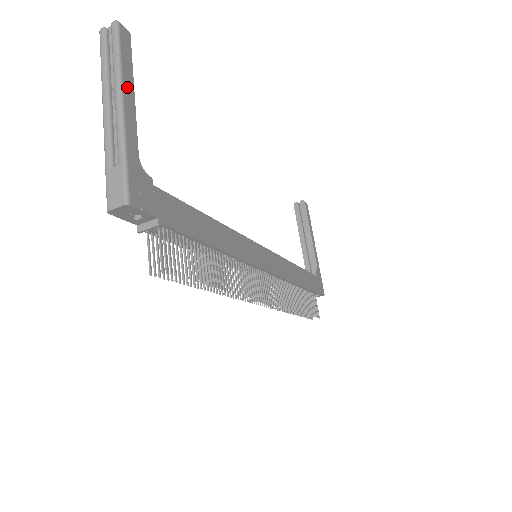
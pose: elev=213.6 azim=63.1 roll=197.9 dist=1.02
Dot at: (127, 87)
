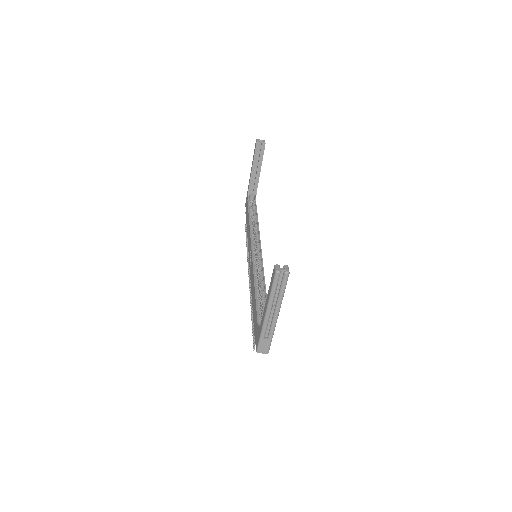
Dot at: (281, 303)
